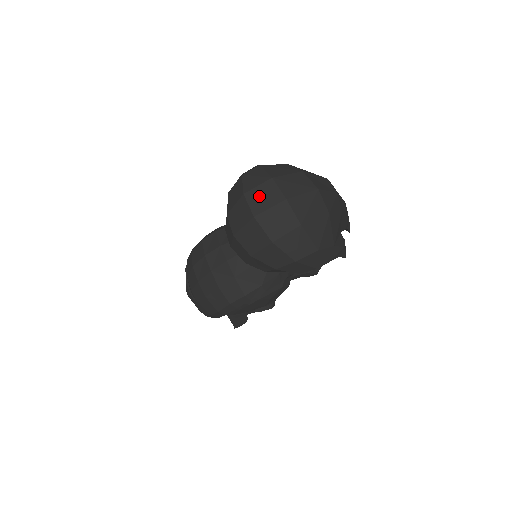
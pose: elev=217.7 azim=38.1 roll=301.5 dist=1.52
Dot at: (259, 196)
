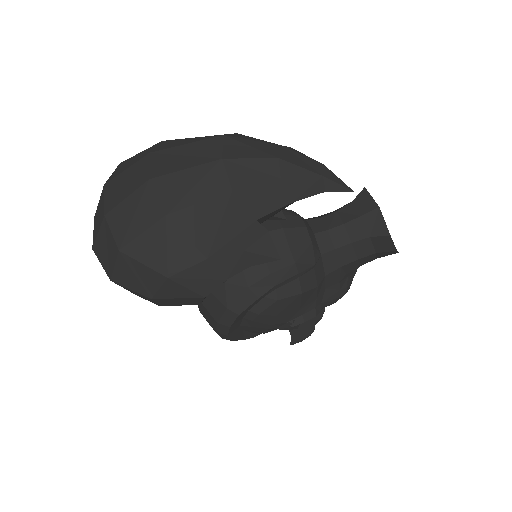
Dot at: (97, 217)
